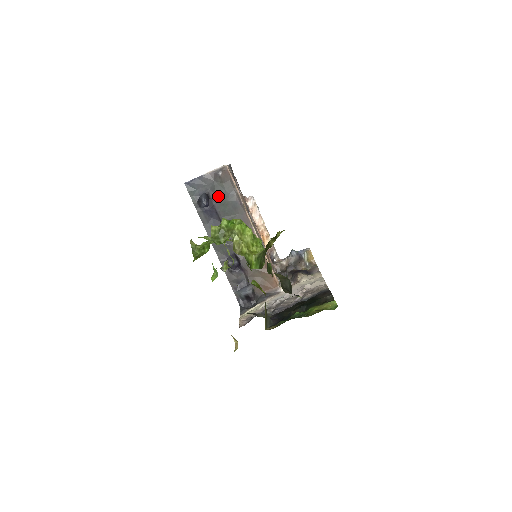
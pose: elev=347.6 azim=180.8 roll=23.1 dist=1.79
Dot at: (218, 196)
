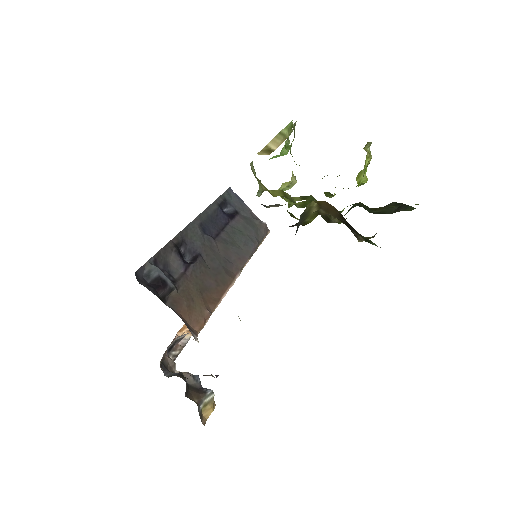
Dot at: (244, 223)
